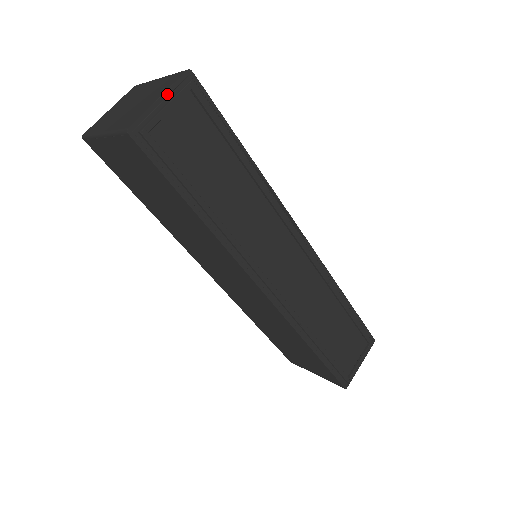
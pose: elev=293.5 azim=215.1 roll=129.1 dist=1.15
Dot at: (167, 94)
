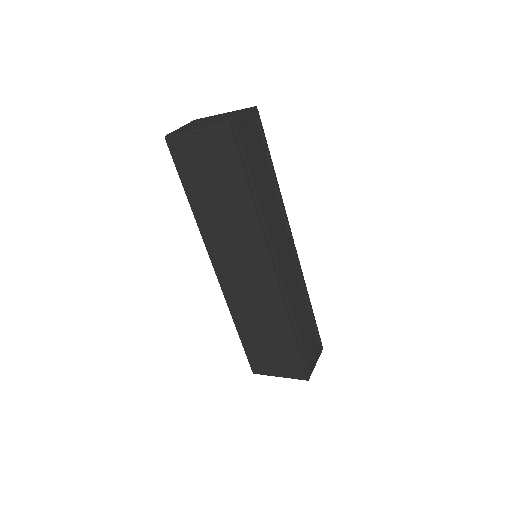
Dot at: (247, 114)
